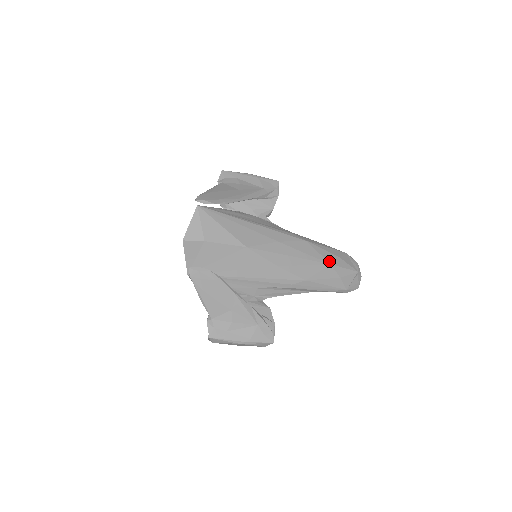
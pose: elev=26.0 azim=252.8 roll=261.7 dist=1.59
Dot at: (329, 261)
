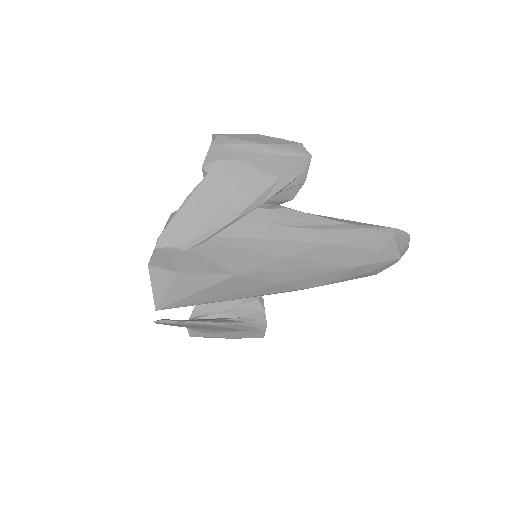
Dot at: (359, 262)
